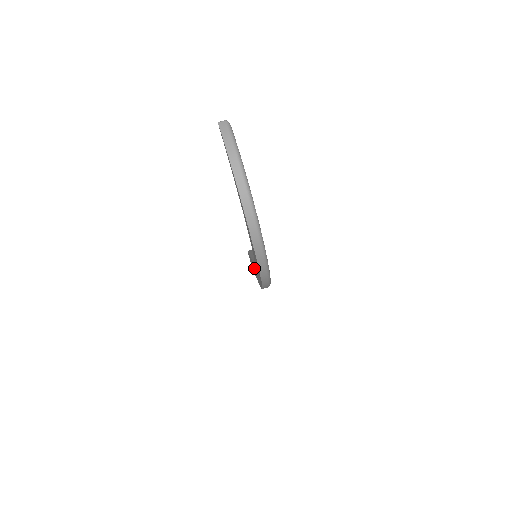
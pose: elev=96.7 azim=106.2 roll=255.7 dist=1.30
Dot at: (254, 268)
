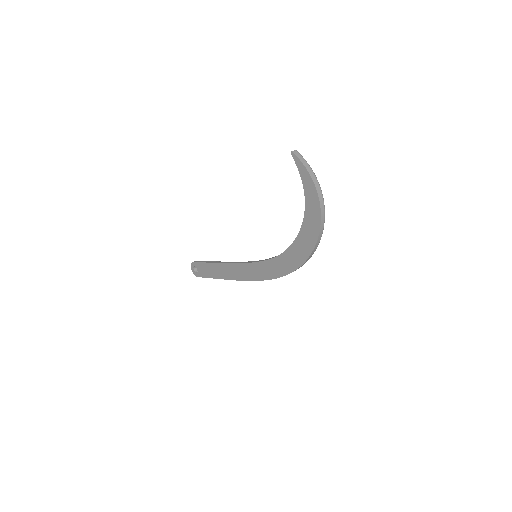
Dot at: (238, 269)
